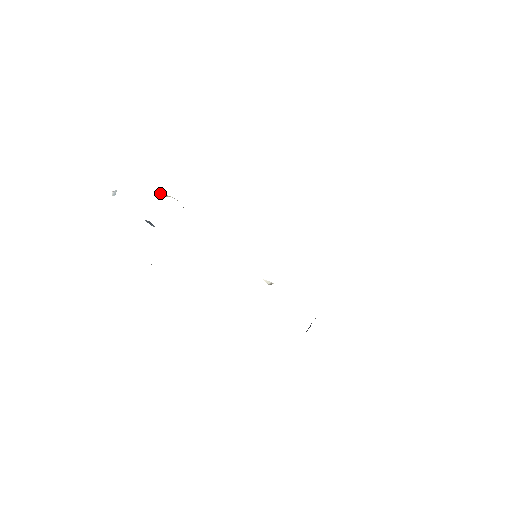
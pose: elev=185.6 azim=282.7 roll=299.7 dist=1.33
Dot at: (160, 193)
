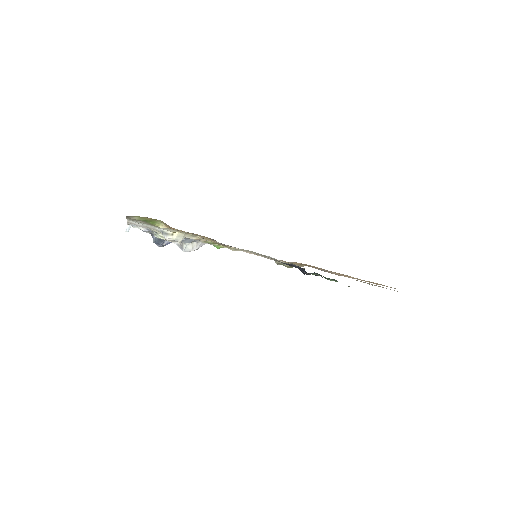
Dot at: occluded
